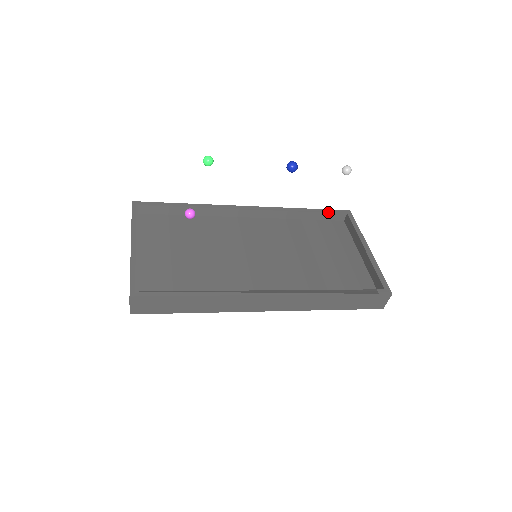
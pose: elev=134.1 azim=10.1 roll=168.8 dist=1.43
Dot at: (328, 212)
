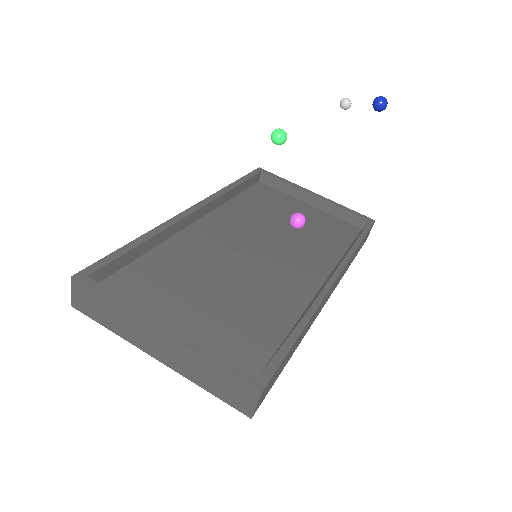
Dot at: (250, 177)
